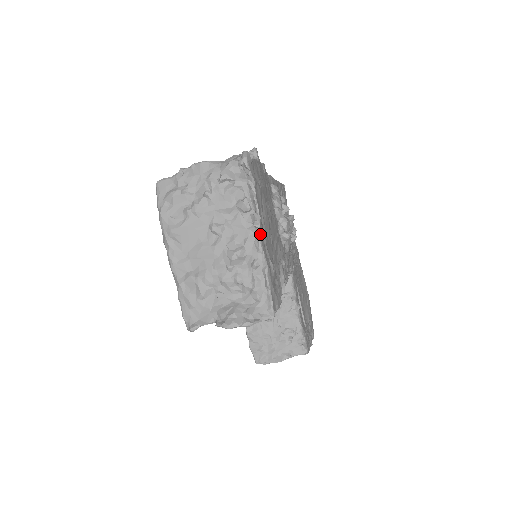
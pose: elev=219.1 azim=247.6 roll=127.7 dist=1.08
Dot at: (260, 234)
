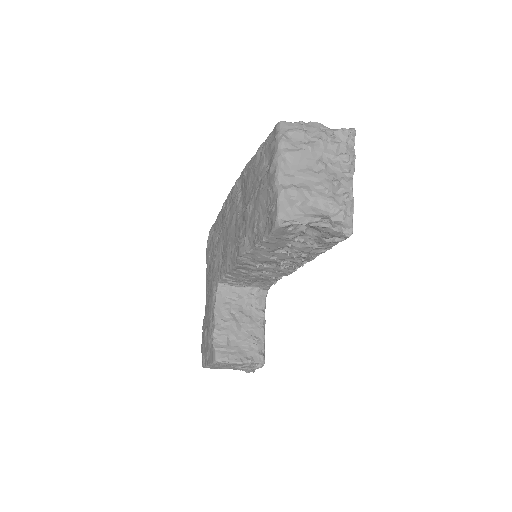
Dot at: (352, 178)
